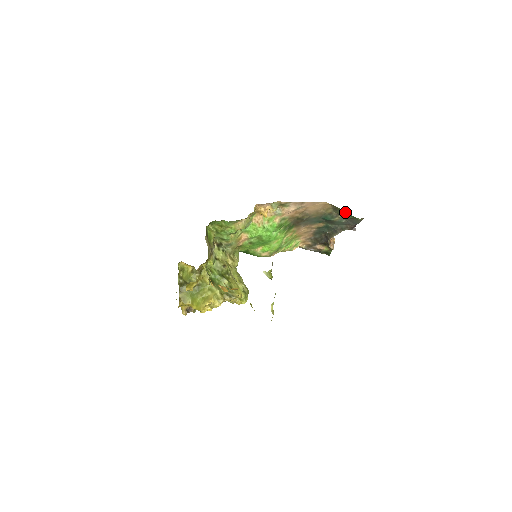
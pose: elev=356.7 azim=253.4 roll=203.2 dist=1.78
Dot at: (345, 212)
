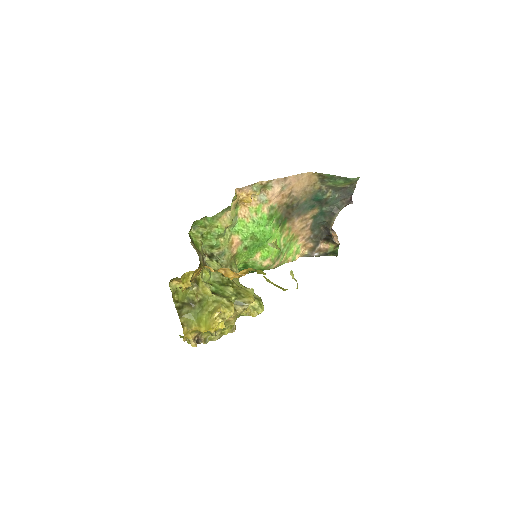
Dot at: (334, 177)
